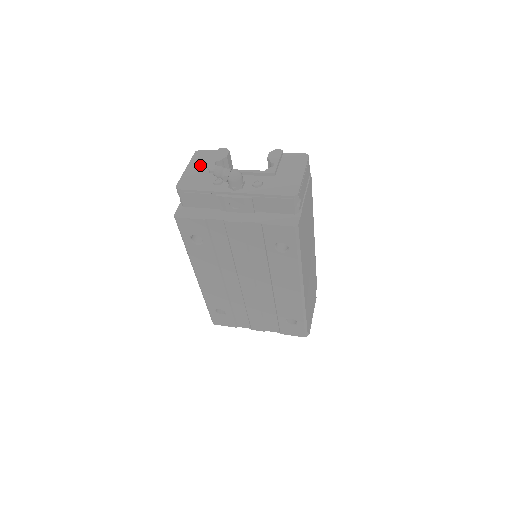
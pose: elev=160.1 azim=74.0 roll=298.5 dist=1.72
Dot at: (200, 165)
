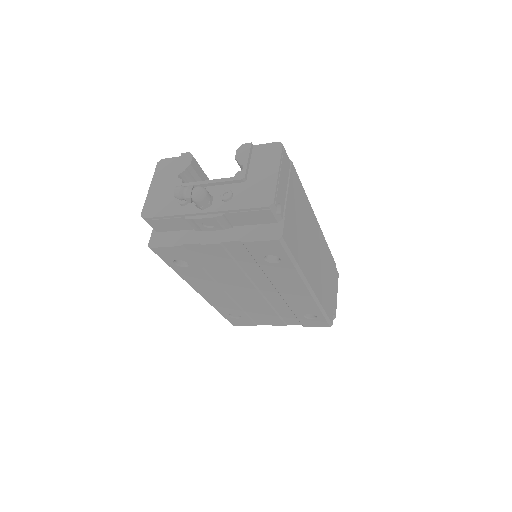
Dot at: (164, 181)
